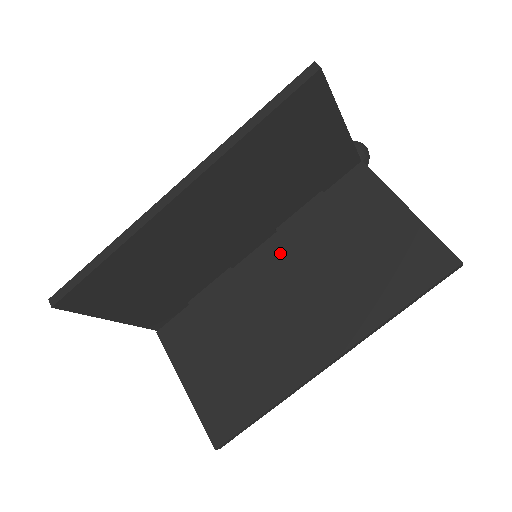
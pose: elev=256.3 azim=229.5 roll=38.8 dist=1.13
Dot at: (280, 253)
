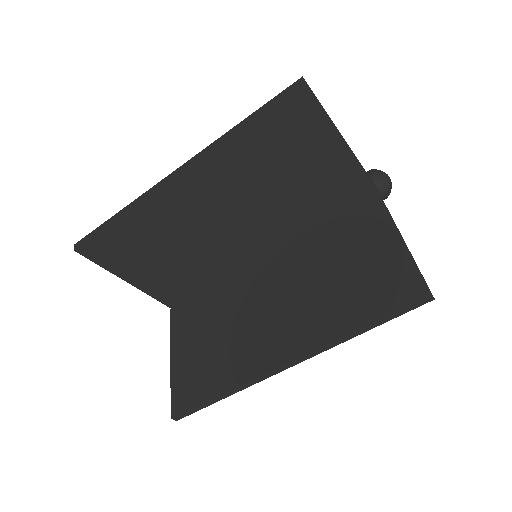
Dot at: (281, 259)
